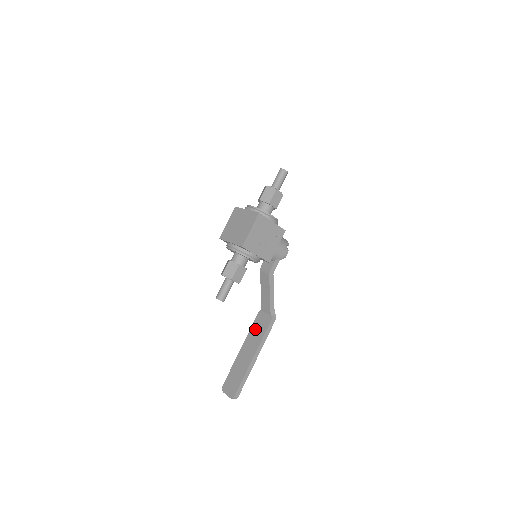
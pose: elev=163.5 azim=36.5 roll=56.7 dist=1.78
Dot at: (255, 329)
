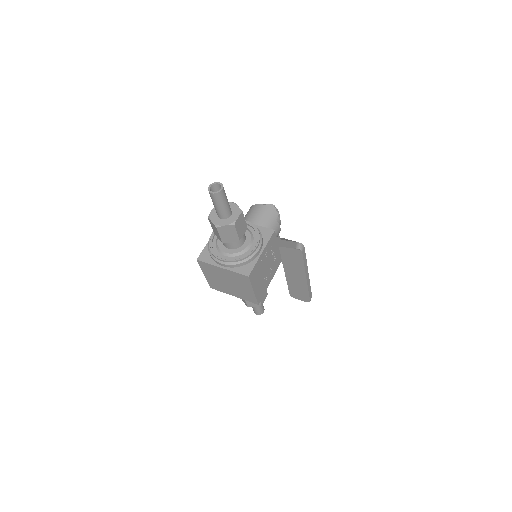
Dot at: (288, 259)
